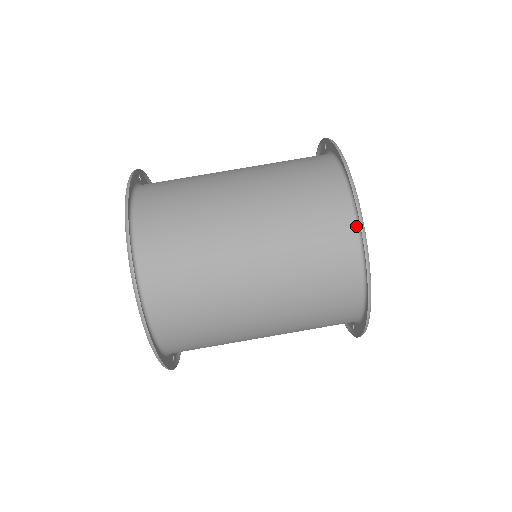
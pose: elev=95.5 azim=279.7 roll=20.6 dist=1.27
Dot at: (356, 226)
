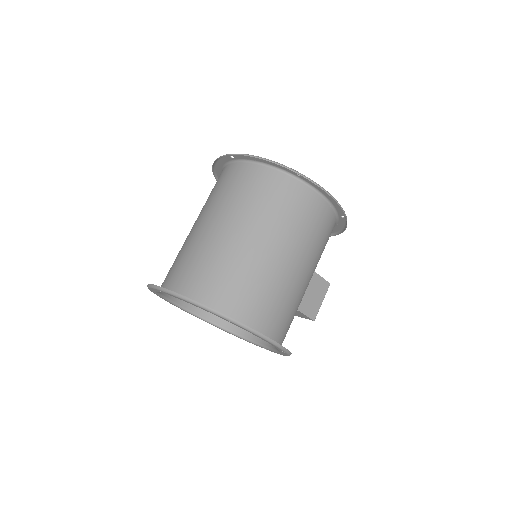
Dot at: (253, 163)
